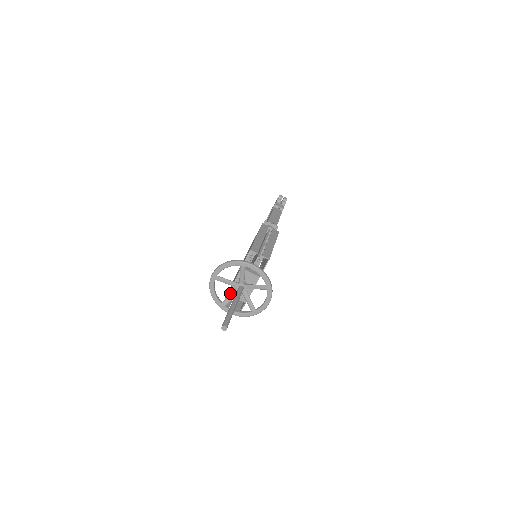
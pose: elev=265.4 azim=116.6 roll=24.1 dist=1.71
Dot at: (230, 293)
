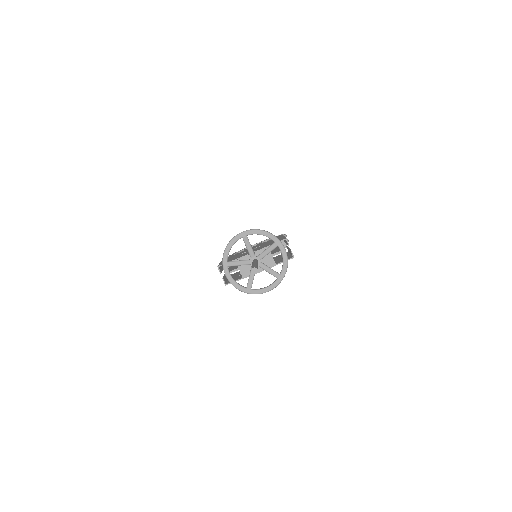
Dot at: (238, 260)
